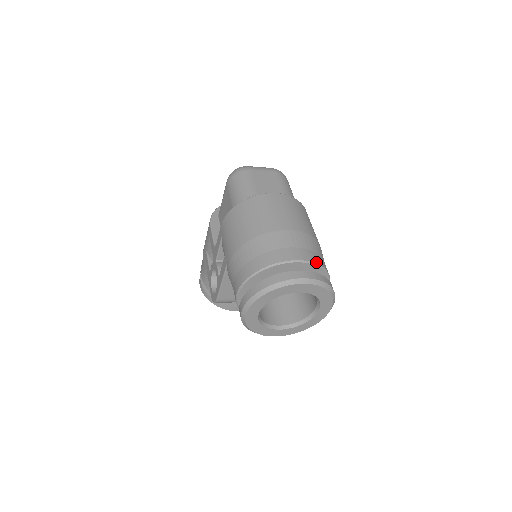
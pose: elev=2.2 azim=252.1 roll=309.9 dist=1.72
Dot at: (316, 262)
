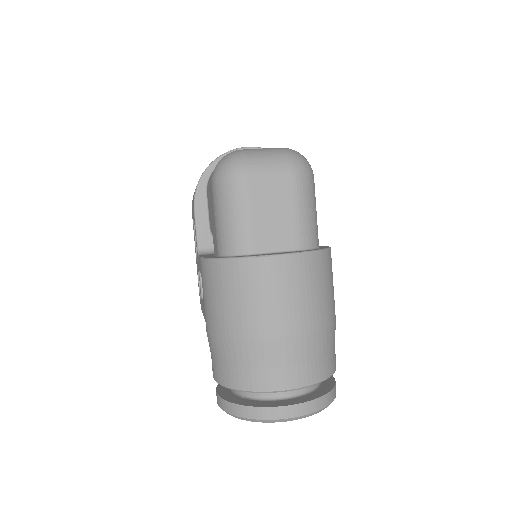
Dot at: (315, 381)
